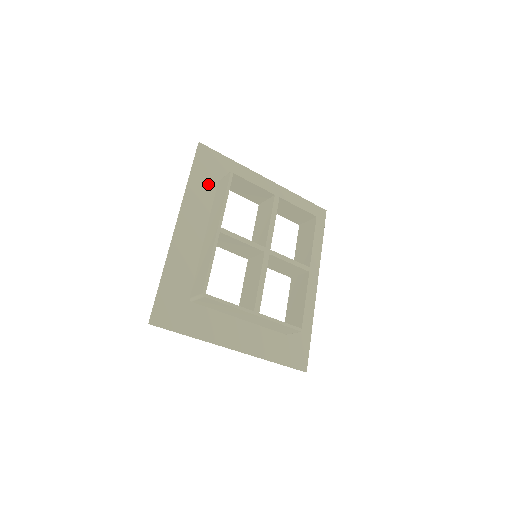
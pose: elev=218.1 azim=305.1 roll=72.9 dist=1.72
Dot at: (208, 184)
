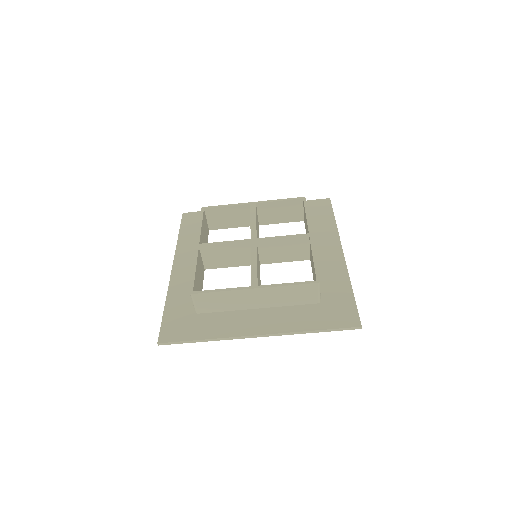
Dot at: (196, 233)
